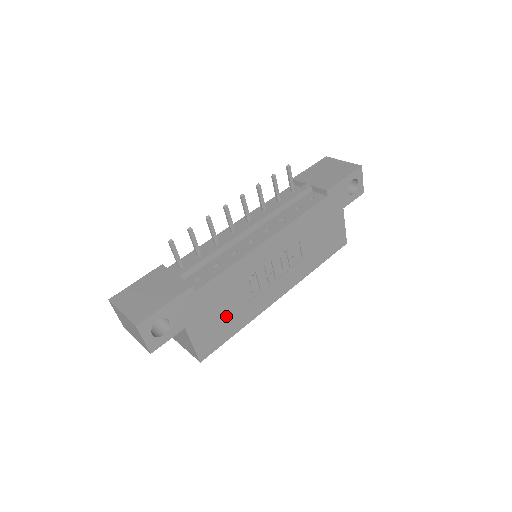
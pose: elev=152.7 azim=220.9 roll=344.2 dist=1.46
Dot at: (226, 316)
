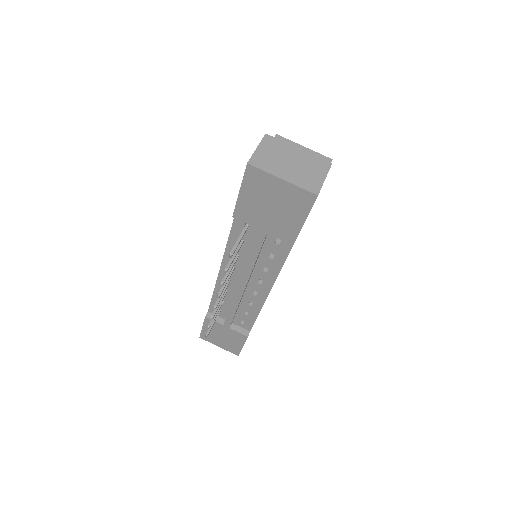
Dot at: occluded
